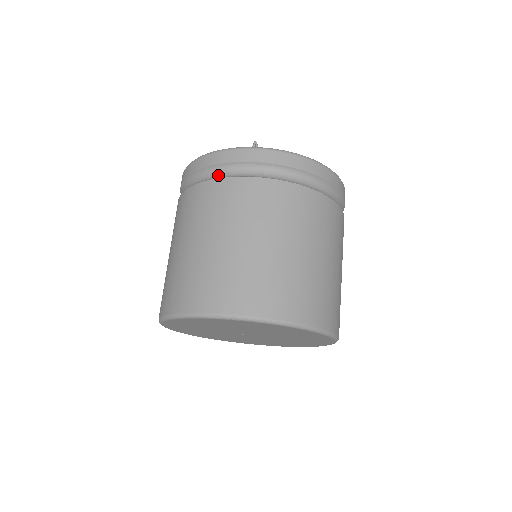
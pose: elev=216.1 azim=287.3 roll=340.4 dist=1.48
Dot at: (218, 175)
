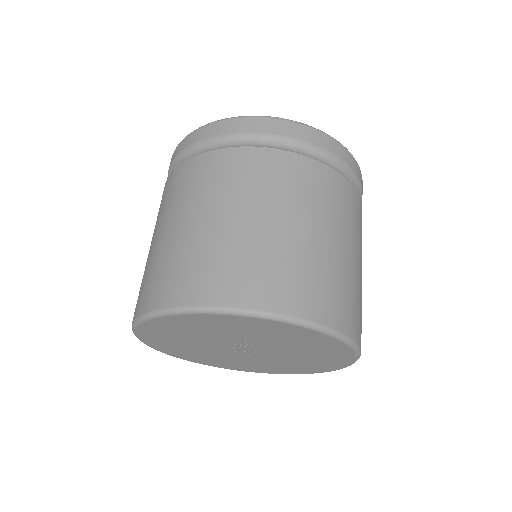
Dot at: occluded
